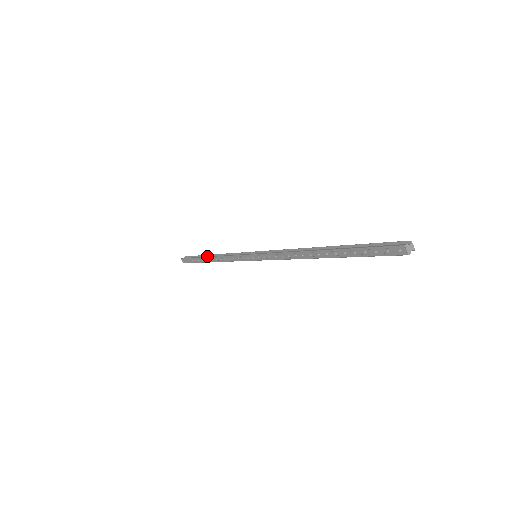
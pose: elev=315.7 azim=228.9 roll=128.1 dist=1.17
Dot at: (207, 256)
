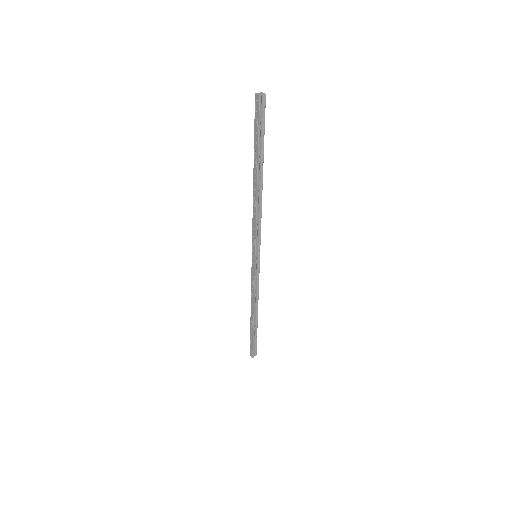
Dot at: occluded
